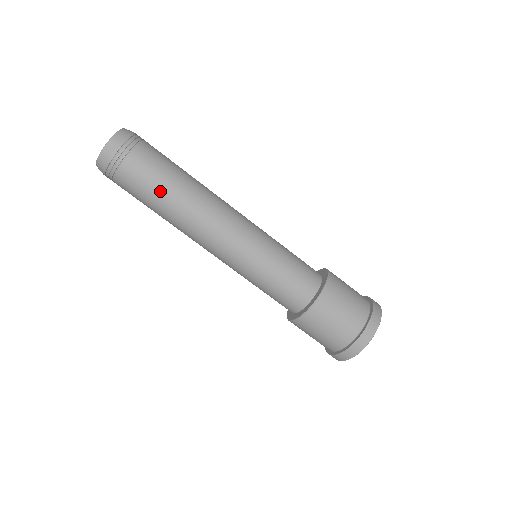
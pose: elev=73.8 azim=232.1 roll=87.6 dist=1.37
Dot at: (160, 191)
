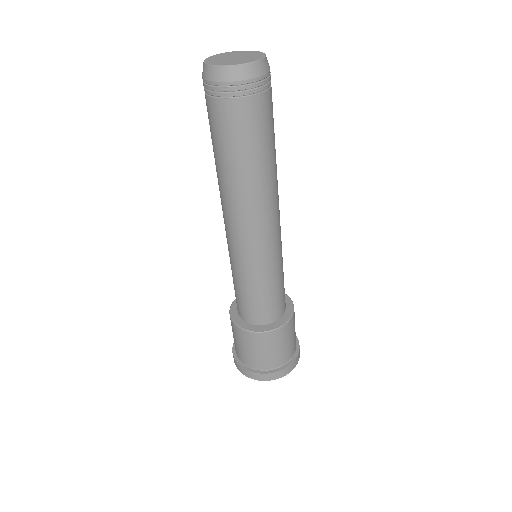
Dot at: (265, 149)
